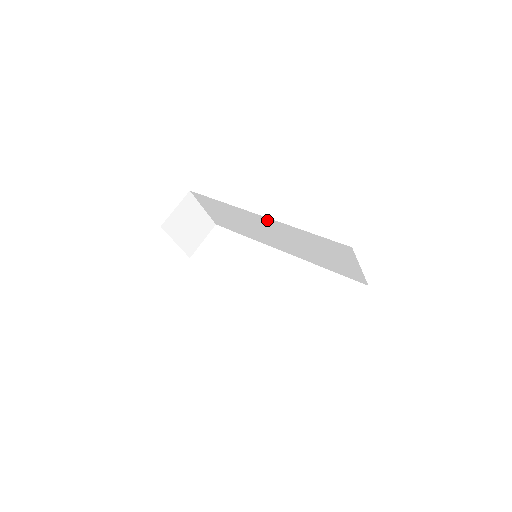
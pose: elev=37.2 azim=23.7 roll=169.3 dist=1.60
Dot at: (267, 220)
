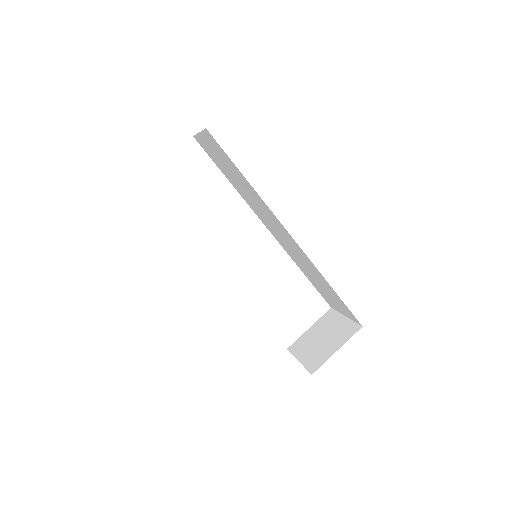
Dot at: (296, 244)
